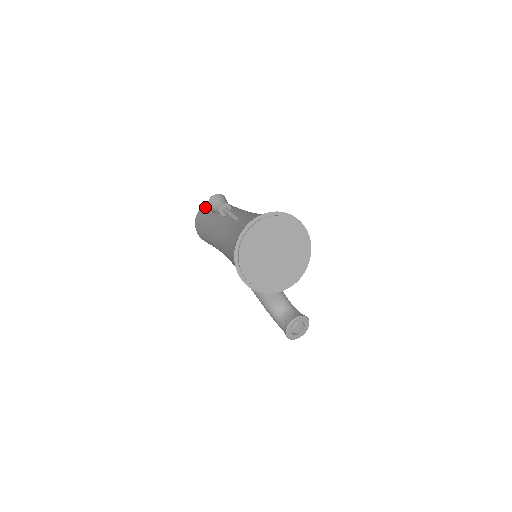
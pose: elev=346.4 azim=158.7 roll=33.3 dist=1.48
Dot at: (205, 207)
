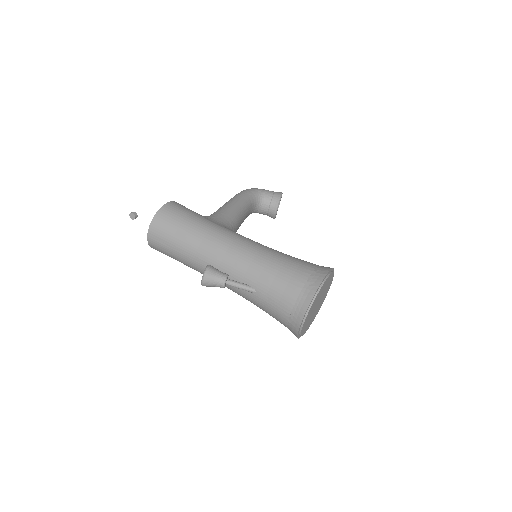
Dot at: (156, 241)
